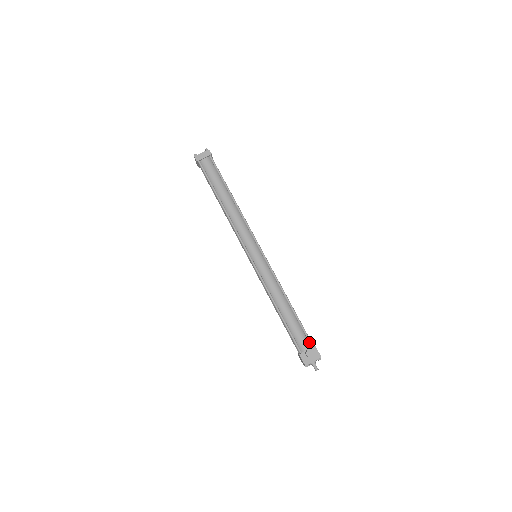
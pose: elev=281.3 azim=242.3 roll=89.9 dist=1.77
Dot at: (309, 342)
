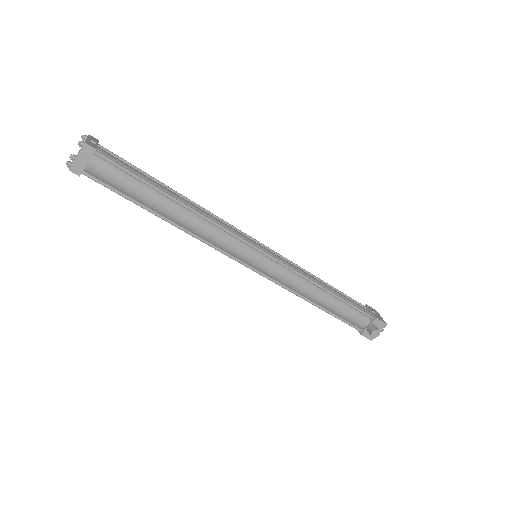
Dot at: (367, 317)
